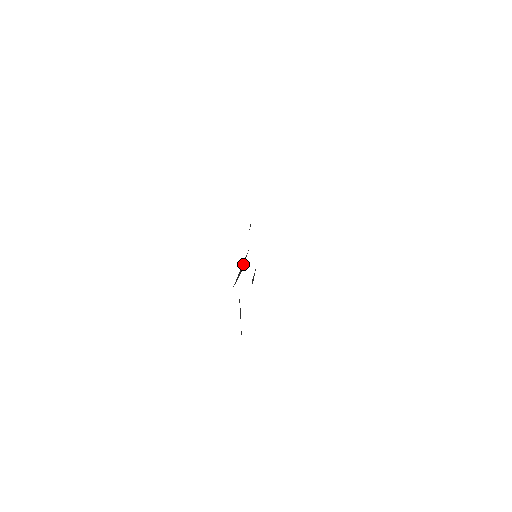
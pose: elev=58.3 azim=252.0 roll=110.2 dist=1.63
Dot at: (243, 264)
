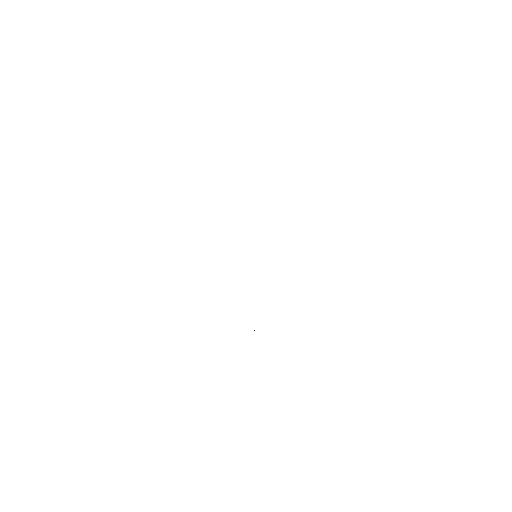
Dot at: occluded
